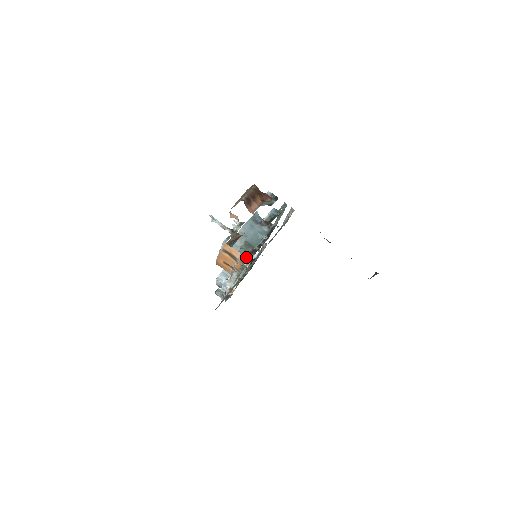
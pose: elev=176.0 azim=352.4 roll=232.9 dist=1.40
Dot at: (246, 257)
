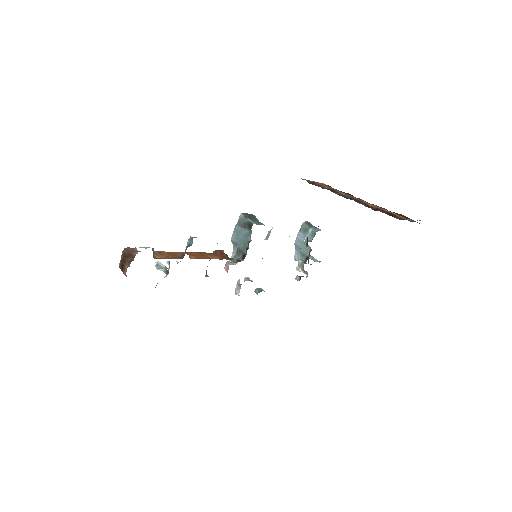
Dot at: occluded
